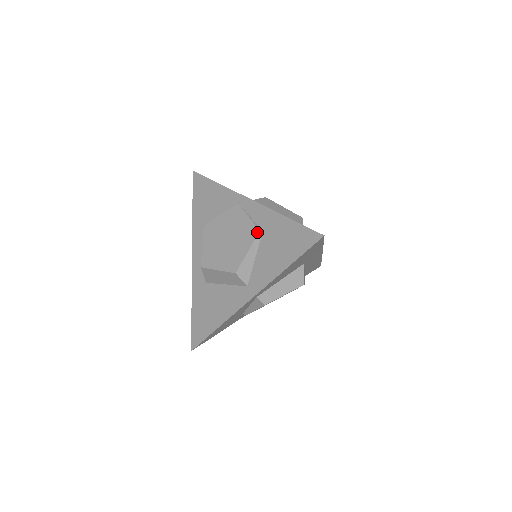
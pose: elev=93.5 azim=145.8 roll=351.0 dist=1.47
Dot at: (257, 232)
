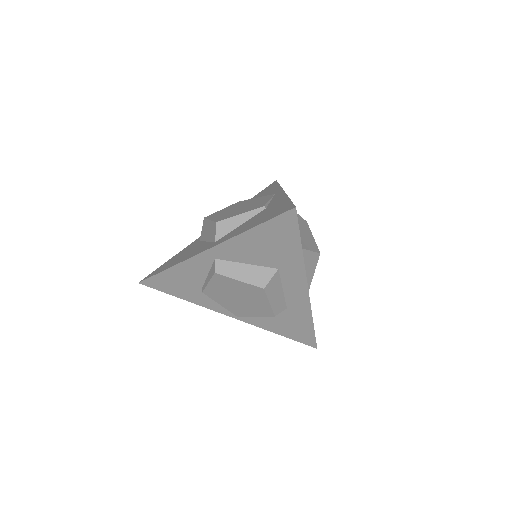
Dot at: (261, 206)
